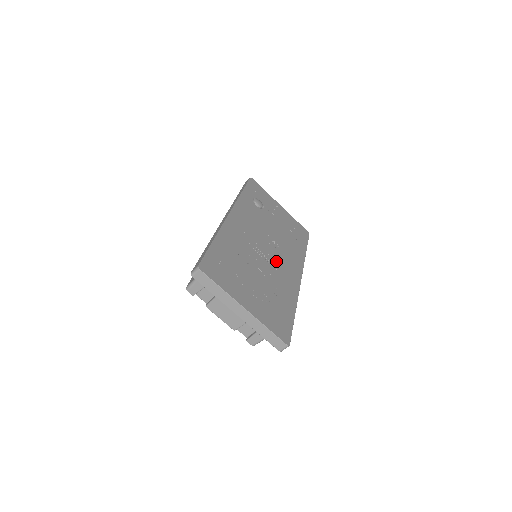
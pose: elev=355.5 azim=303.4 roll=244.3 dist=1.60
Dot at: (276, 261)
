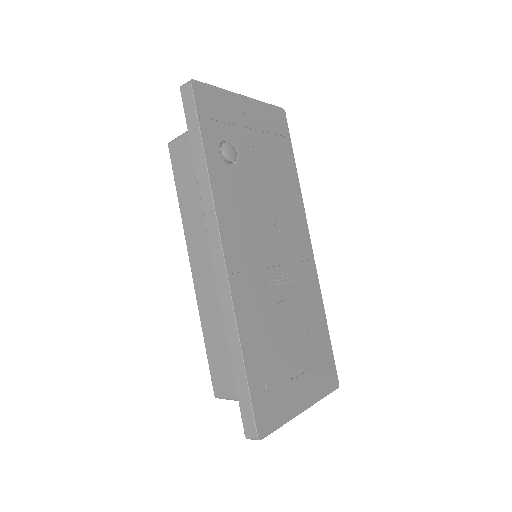
Dot at: (289, 263)
